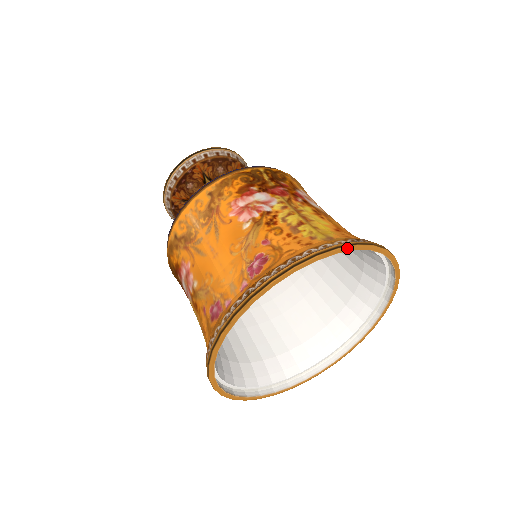
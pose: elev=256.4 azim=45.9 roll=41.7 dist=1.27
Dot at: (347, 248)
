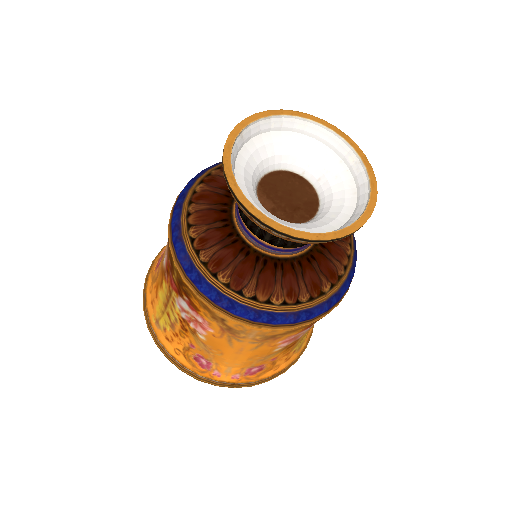
Dot at: (299, 356)
